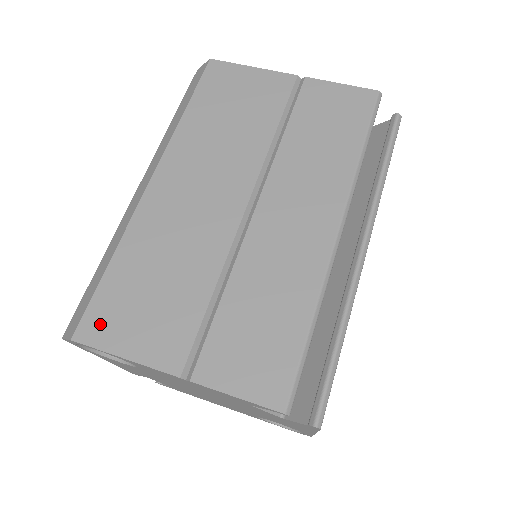
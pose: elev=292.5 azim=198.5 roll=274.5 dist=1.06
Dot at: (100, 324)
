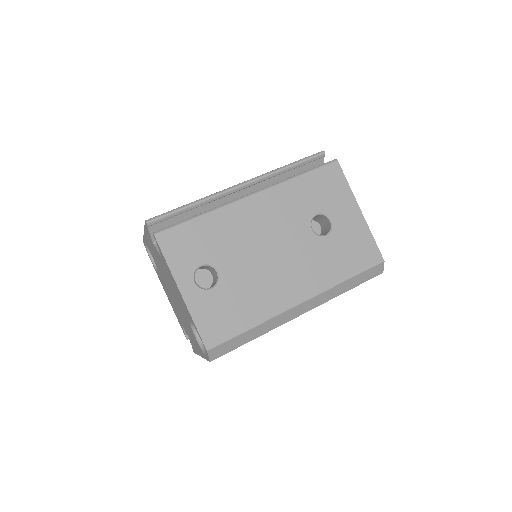
Dot at: occluded
